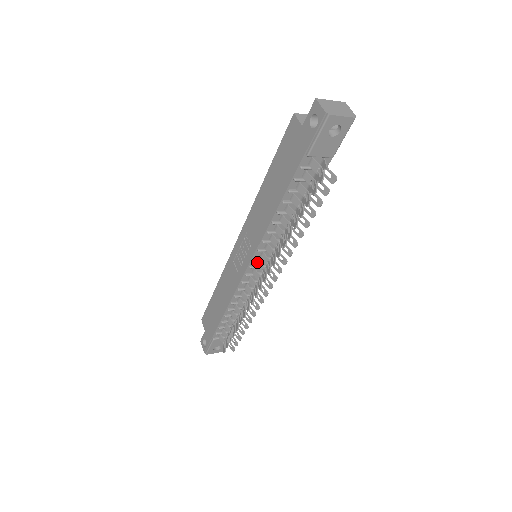
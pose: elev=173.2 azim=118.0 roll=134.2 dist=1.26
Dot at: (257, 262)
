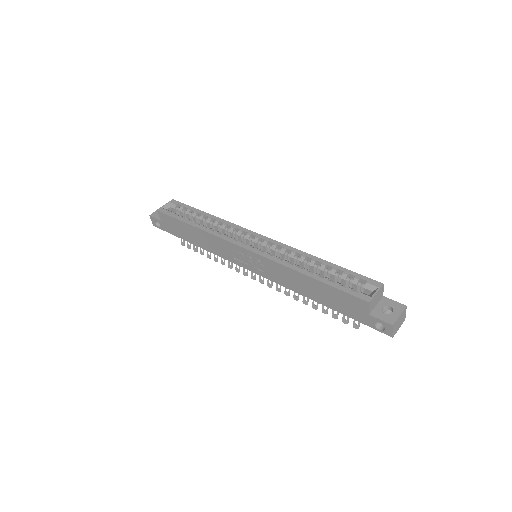
Dot at: occluded
